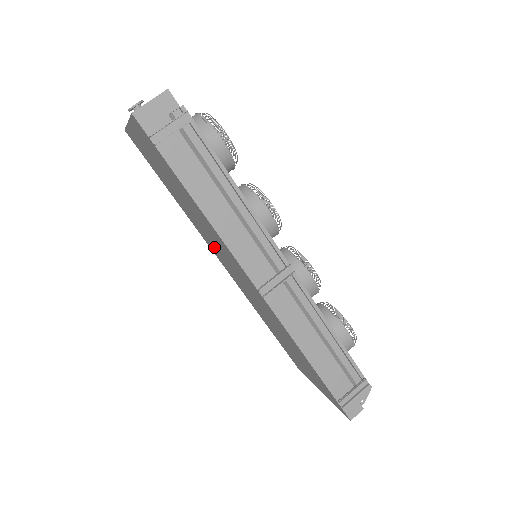
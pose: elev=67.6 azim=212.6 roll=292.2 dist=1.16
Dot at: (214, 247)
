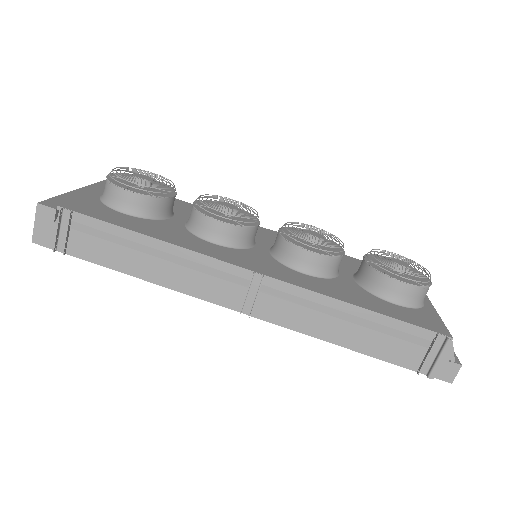
Dot at: occluded
